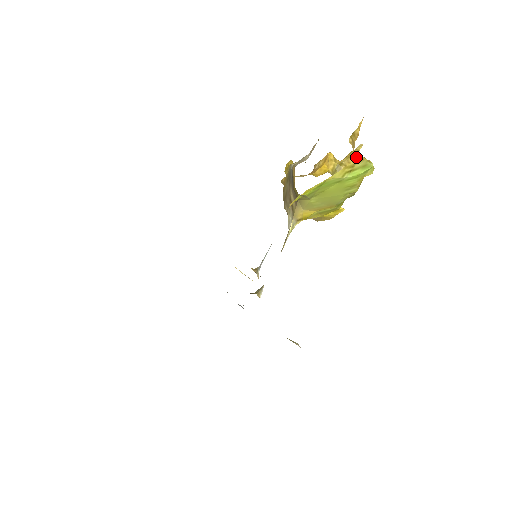
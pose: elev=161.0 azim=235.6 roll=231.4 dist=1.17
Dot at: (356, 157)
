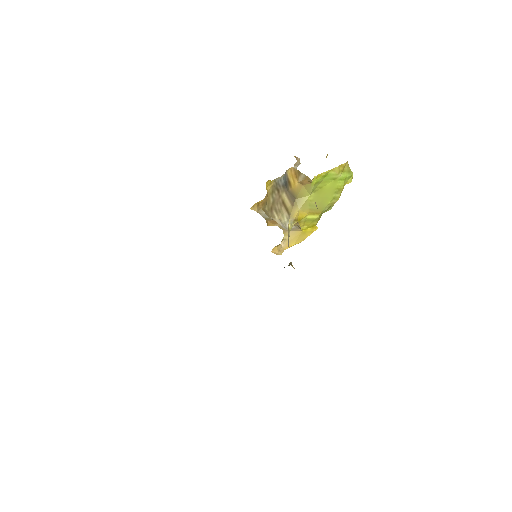
Dot at: occluded
